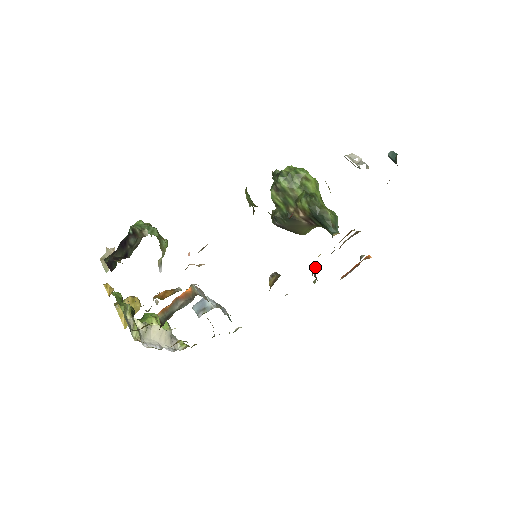
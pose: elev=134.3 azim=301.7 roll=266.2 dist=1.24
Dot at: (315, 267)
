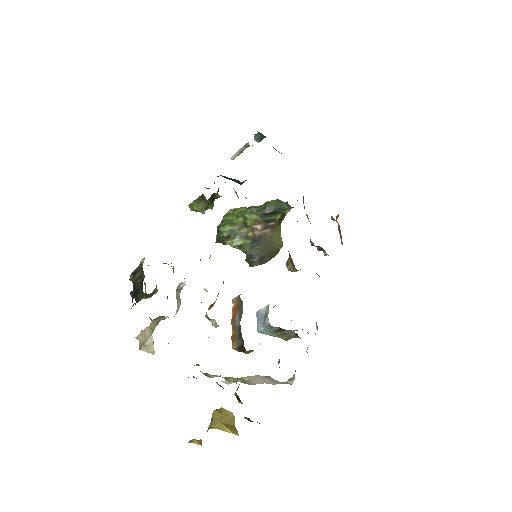
Dot at: (310, 242)
